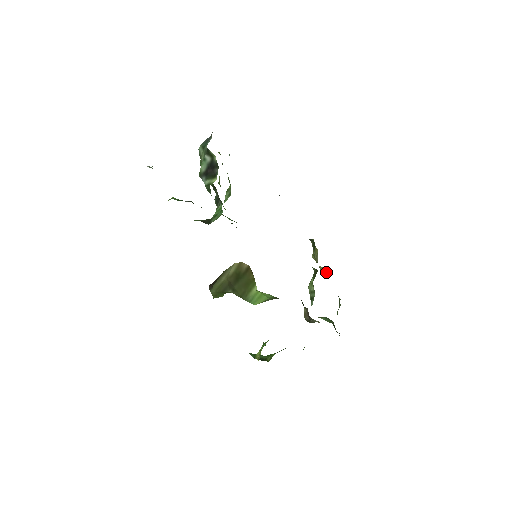
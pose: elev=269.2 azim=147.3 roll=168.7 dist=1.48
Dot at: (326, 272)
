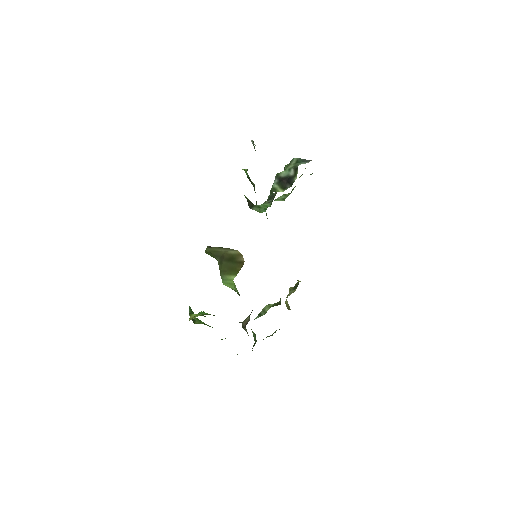
Dot at: (287, 306)
